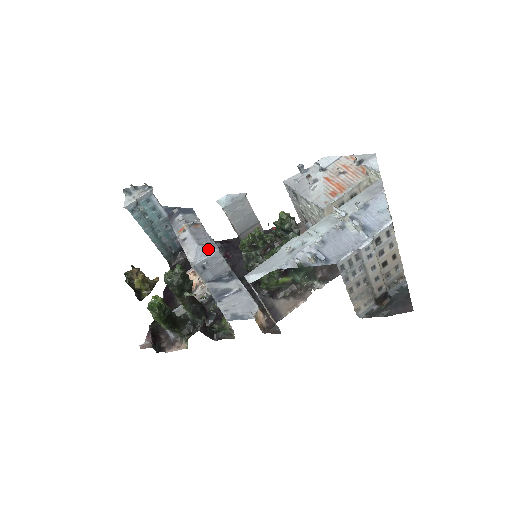
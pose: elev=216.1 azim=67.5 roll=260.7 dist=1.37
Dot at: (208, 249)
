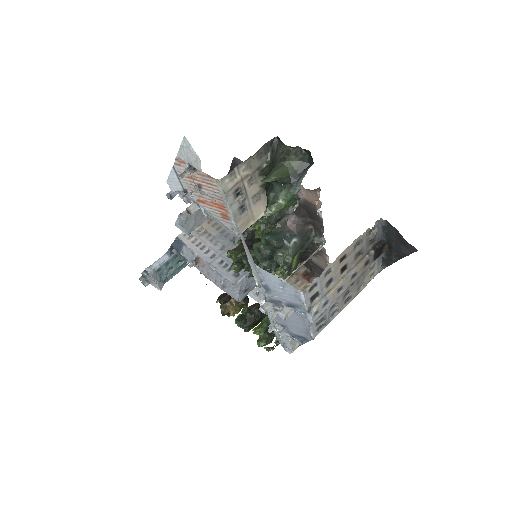
Dot at: (230, 289)
